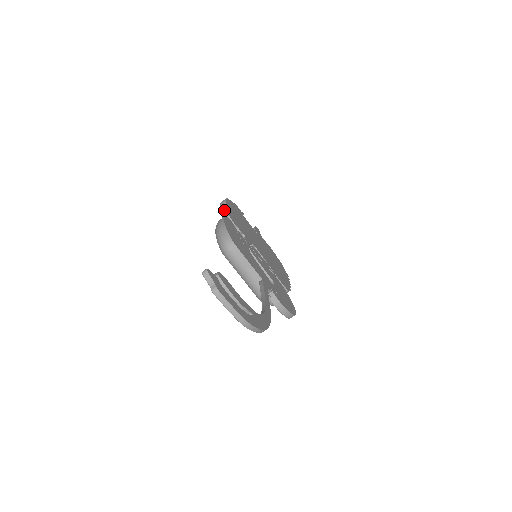
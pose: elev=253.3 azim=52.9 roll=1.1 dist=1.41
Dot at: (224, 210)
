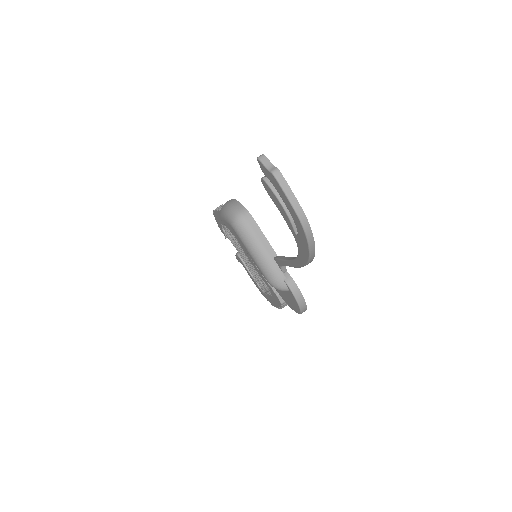
Dot at: occluded
